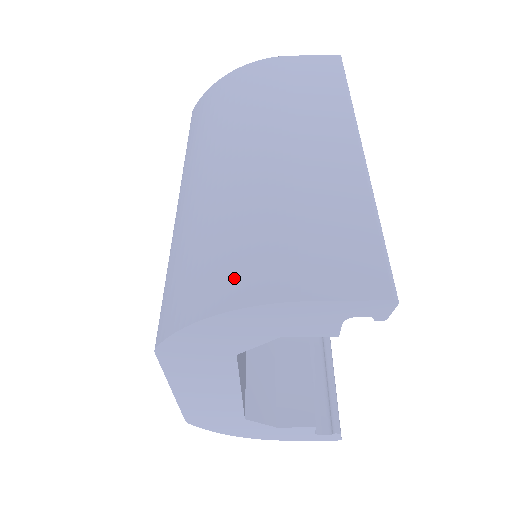
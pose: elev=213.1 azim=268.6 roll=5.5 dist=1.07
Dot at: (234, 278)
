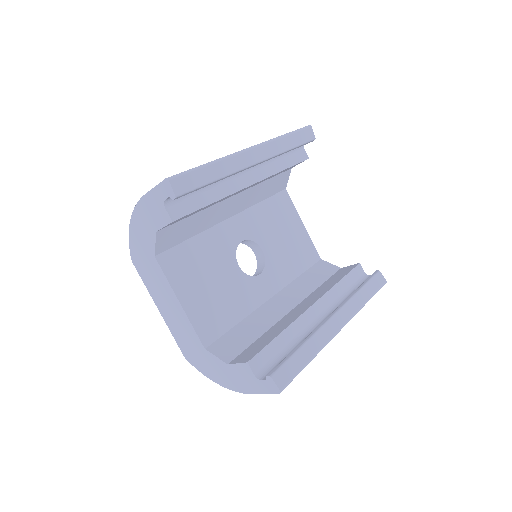
Dot at: occluded
